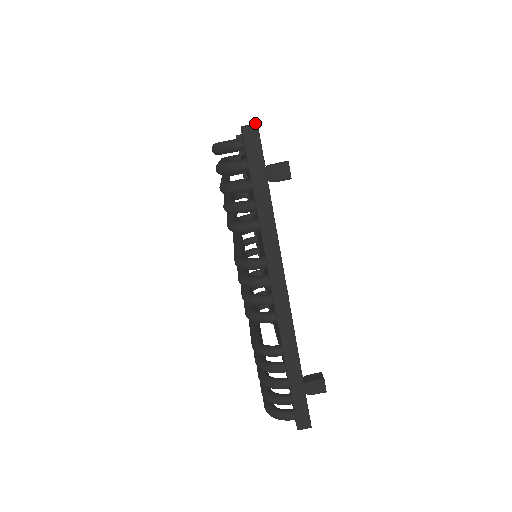
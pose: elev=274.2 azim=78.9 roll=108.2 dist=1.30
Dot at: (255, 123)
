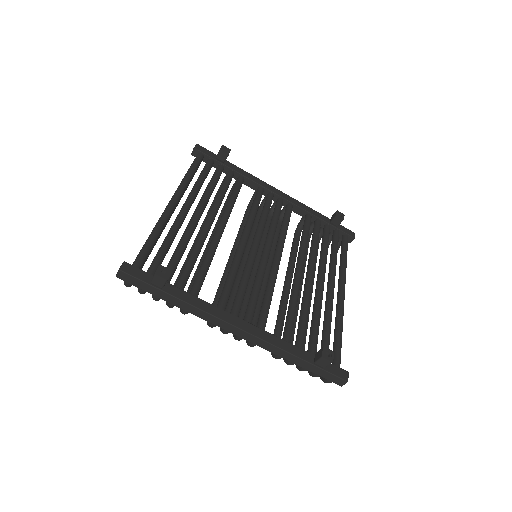
Dot at: (118, 270)
